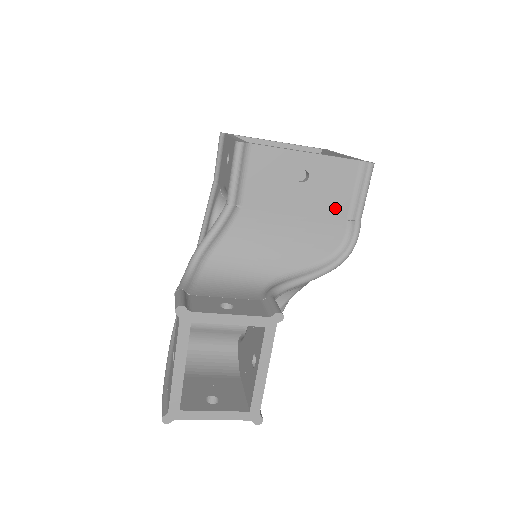
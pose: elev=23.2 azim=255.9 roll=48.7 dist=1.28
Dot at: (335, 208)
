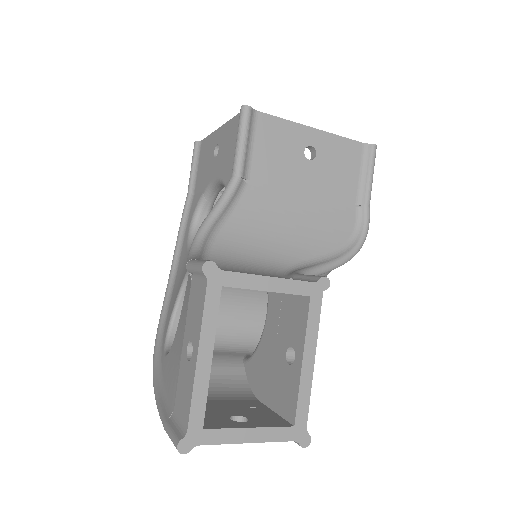
Dot at: (343, 192)
